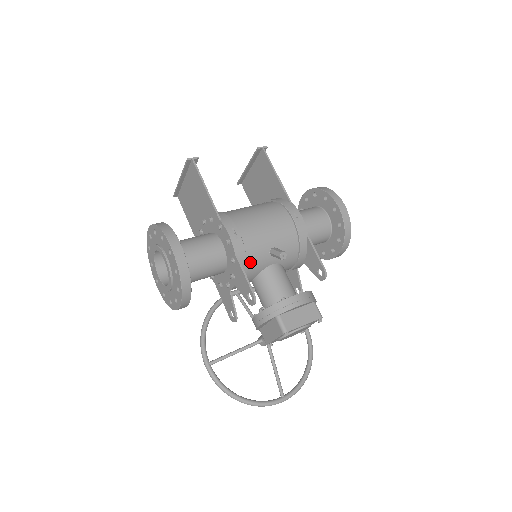
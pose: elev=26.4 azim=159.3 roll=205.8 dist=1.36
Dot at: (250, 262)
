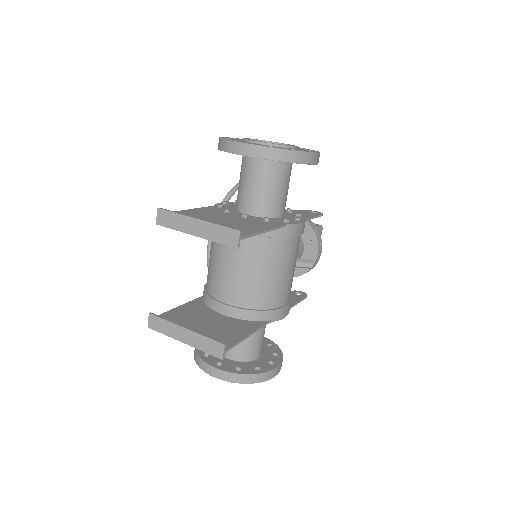
Dot at: occluded
